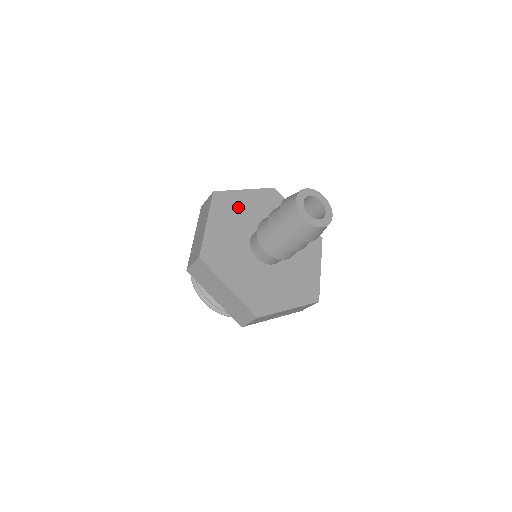
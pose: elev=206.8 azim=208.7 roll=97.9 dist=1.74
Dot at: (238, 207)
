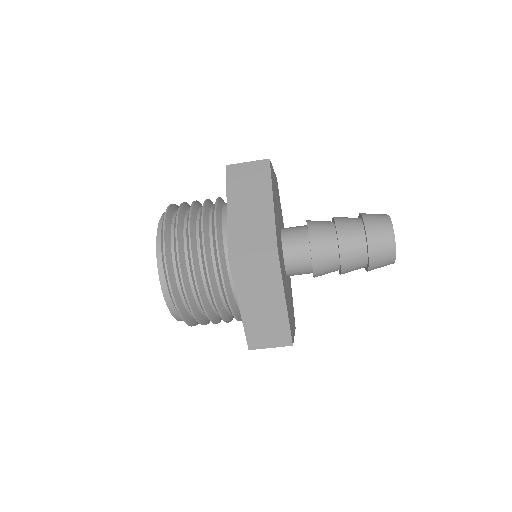
Dot at: (275, 190)
